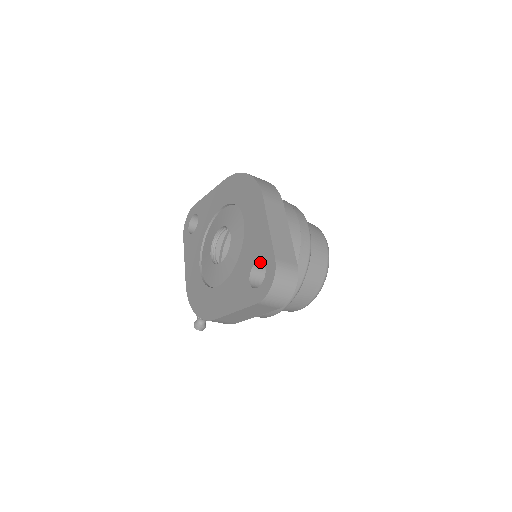
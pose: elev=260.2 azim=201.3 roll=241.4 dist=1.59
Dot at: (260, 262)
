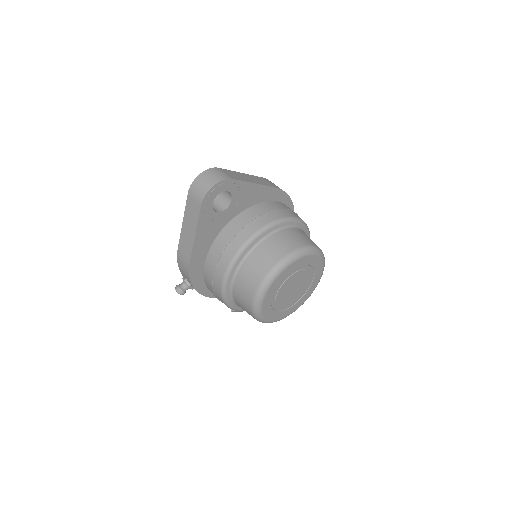
Dot at: occluded
